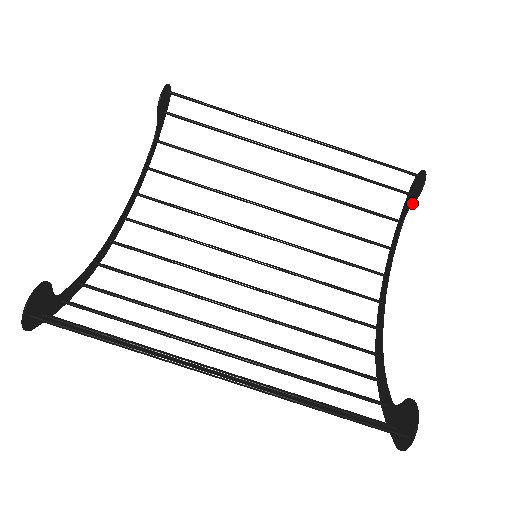
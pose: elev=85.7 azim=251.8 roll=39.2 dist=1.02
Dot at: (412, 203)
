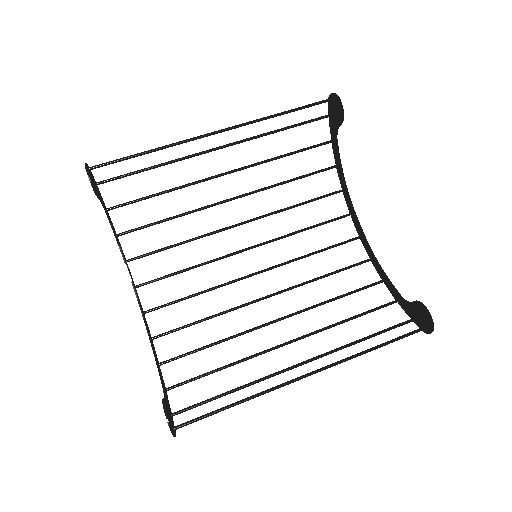
Dot at: (339, 126)
